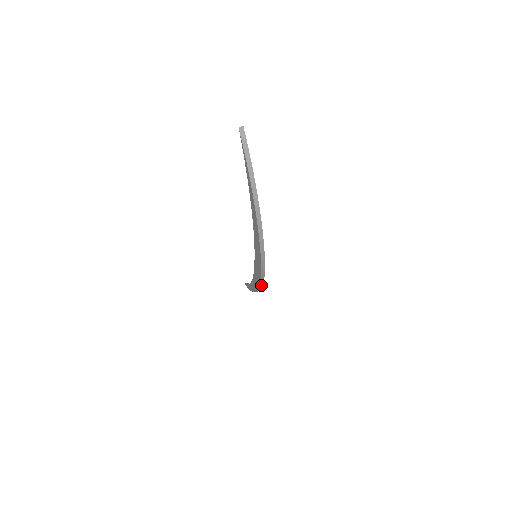
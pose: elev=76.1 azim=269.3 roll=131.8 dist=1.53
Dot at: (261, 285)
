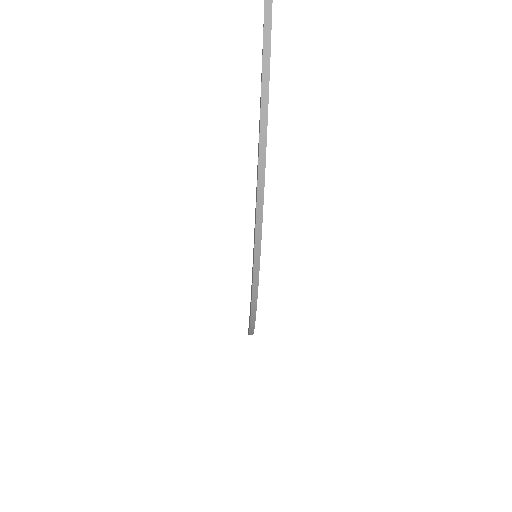
Dot at: (254, 309)
